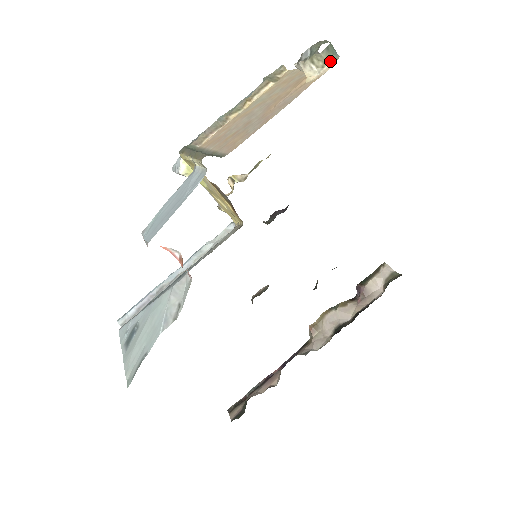
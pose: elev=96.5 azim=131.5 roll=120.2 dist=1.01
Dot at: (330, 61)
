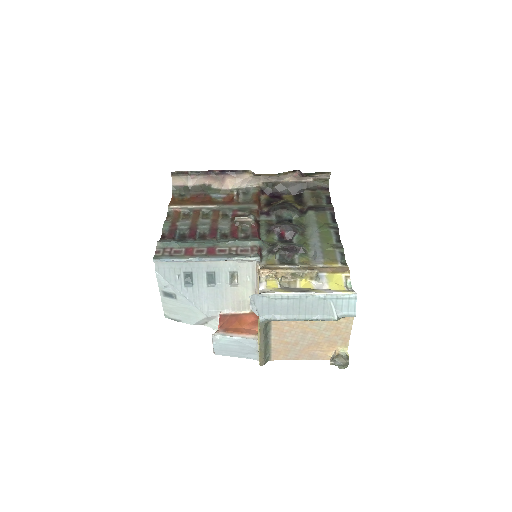
Dot at: occluded
